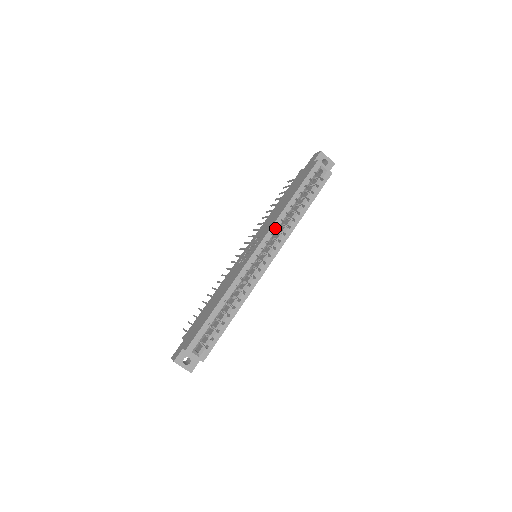
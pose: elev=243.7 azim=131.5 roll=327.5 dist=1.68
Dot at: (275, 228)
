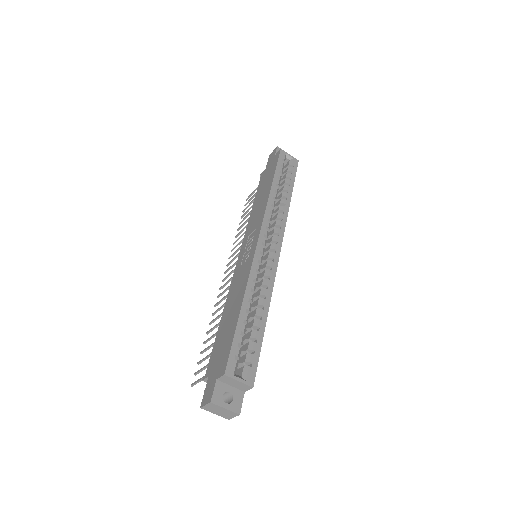
Dot at: occluded
